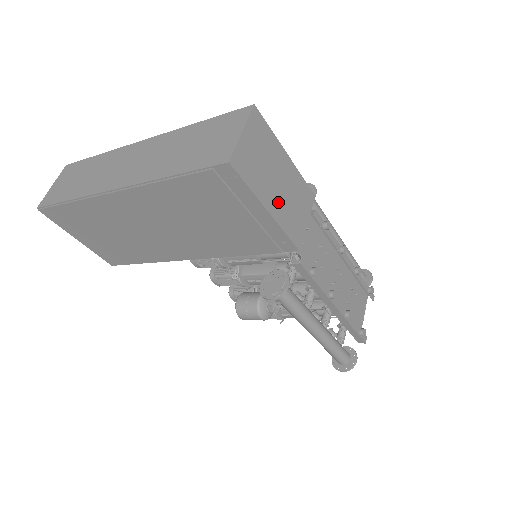
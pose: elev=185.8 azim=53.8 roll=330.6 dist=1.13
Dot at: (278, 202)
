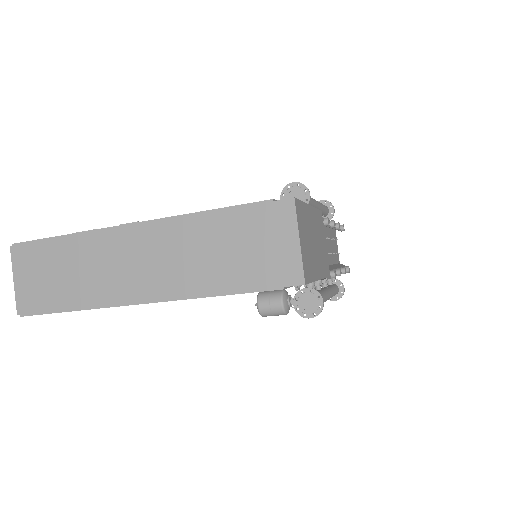
Dot at: (318, 260)
